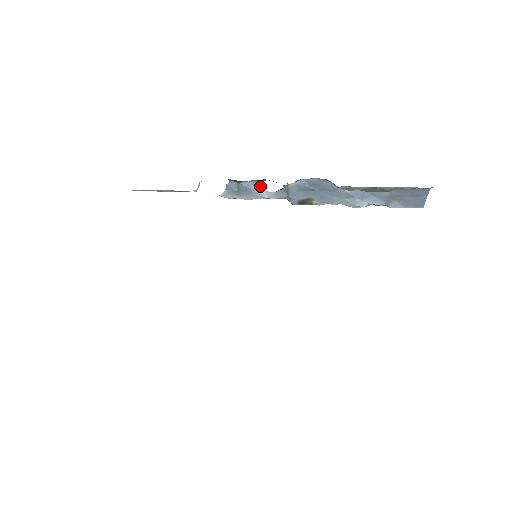
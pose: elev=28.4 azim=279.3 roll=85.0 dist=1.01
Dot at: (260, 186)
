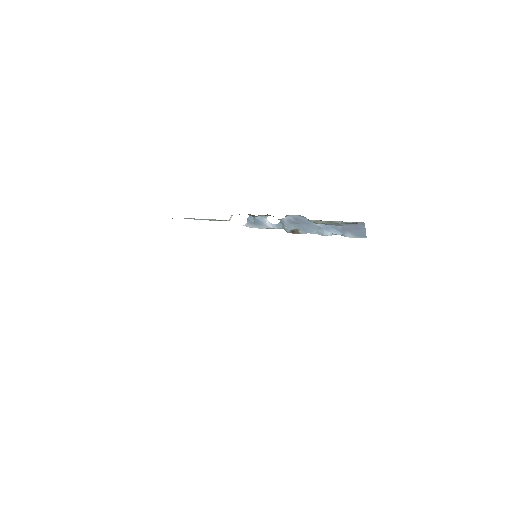
Dot at: (267, 220)
